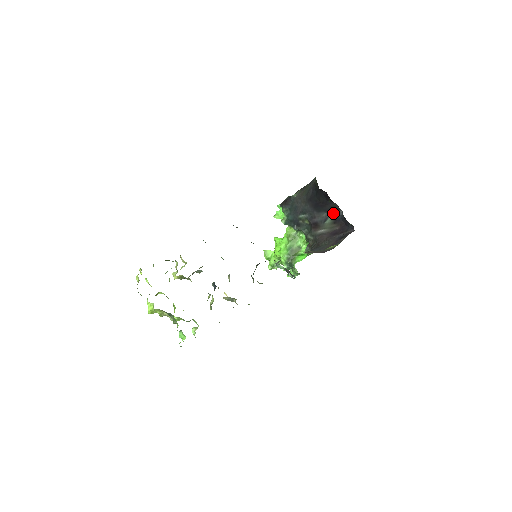
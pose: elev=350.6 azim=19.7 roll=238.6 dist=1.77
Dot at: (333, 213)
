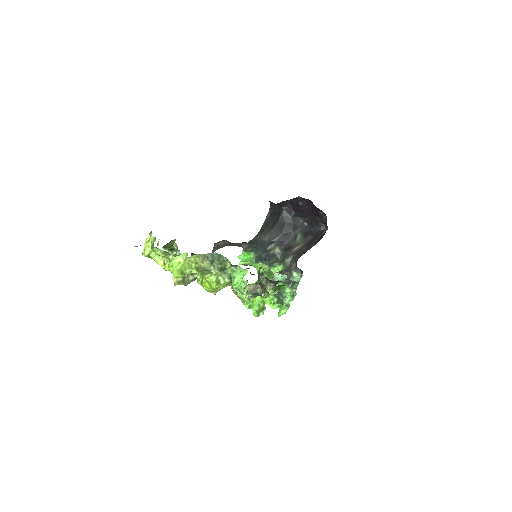
Dot at: (300, 229)
